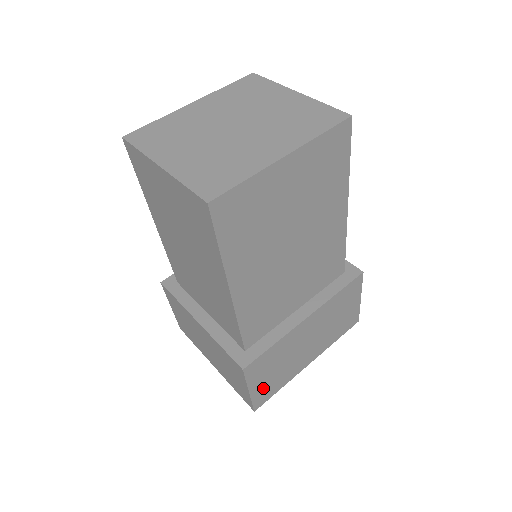
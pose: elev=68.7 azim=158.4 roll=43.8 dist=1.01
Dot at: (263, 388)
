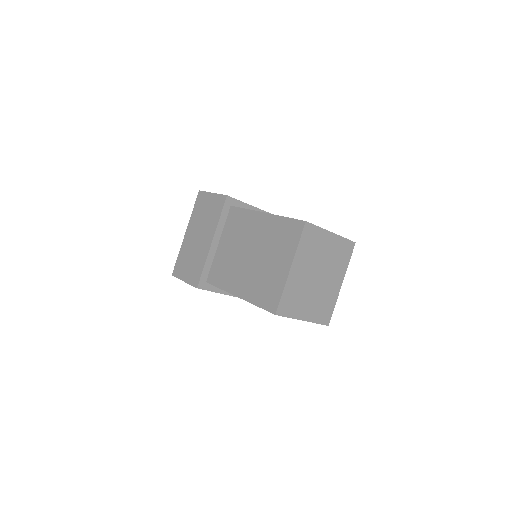
Dot at: occluded
